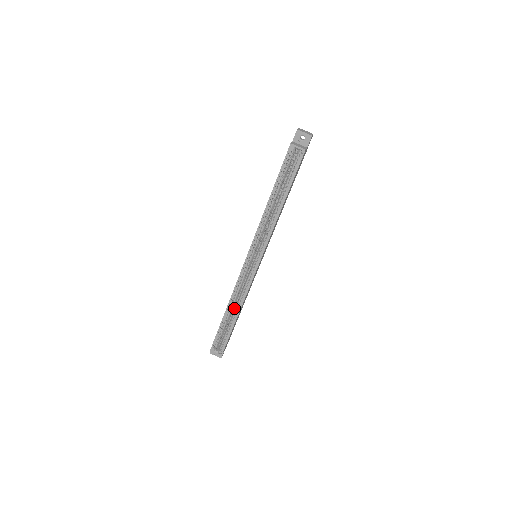
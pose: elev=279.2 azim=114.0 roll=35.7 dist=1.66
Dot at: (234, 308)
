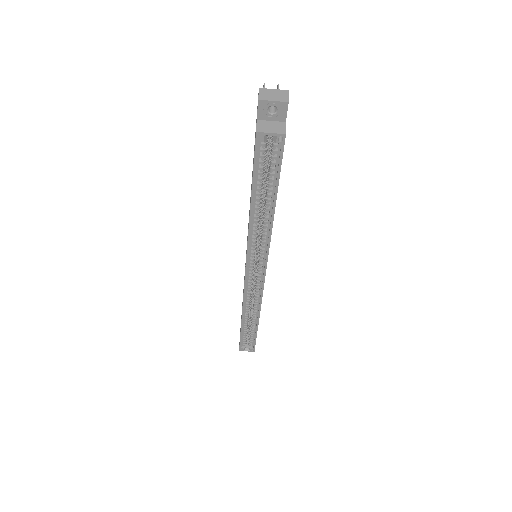
Dot at: occluded
